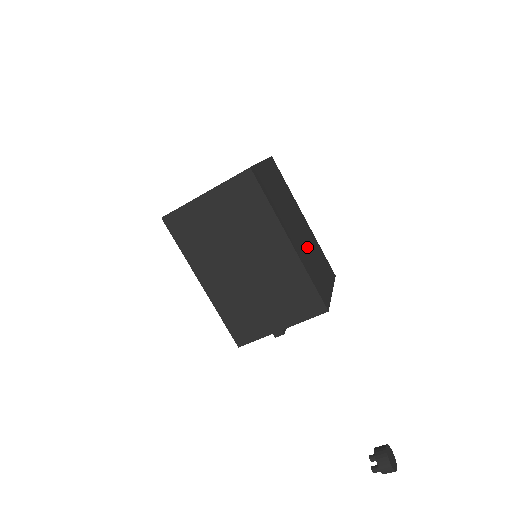
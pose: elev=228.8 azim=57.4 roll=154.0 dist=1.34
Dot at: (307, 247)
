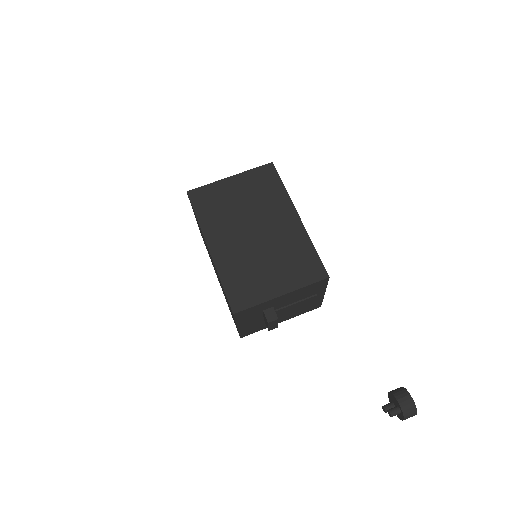
Dot at: occluded
